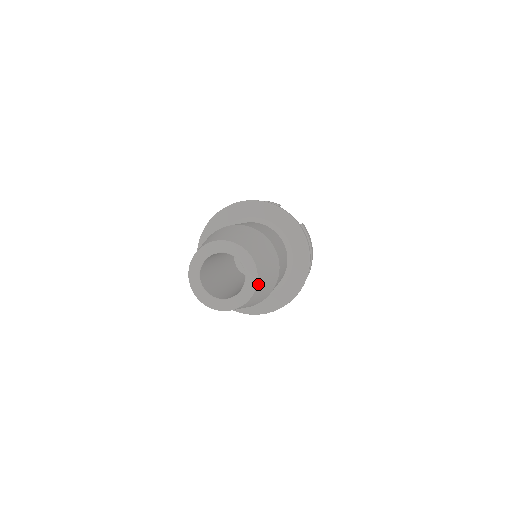
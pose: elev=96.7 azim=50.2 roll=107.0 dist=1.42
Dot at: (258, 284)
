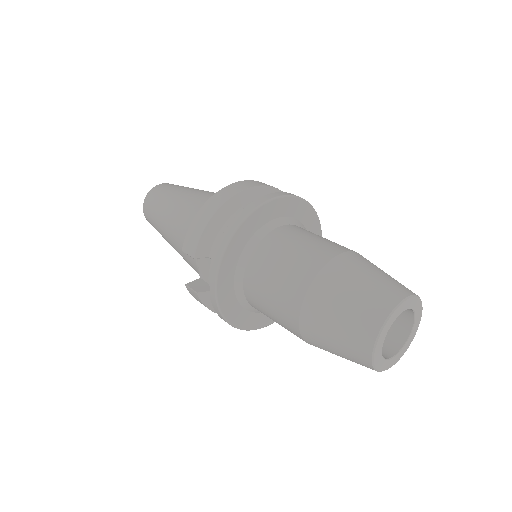
Dot at: occluded
